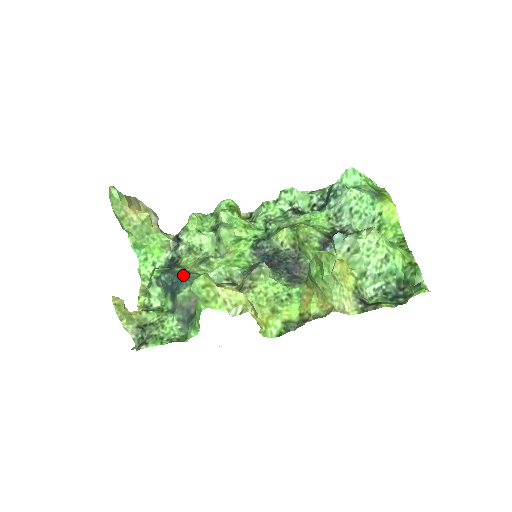
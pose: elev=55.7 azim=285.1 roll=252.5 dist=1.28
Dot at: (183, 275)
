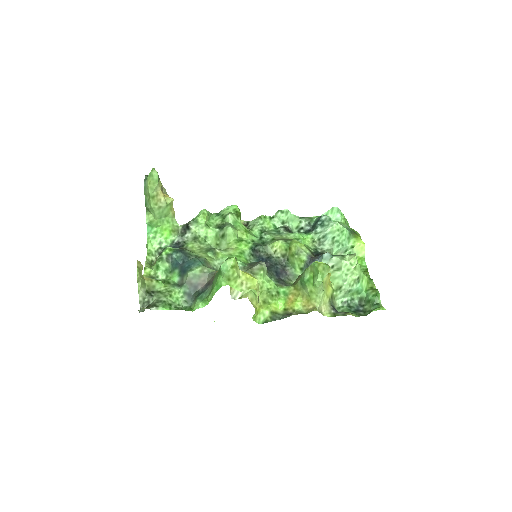
Dot at: (193, 257)
